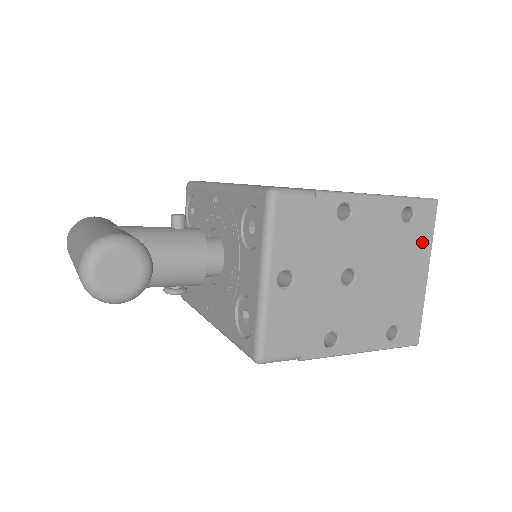
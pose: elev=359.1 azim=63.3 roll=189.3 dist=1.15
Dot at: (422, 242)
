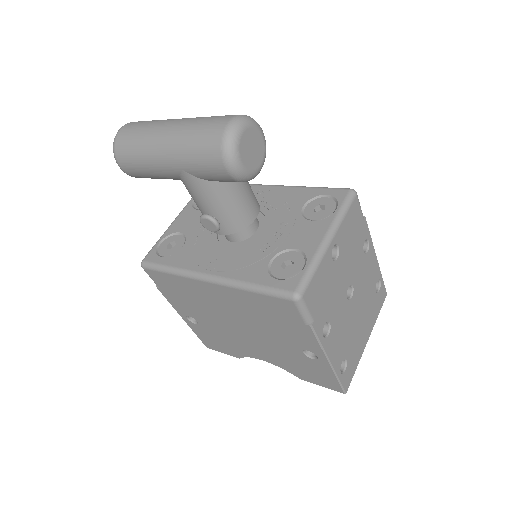
Dot at: (375, 313)
